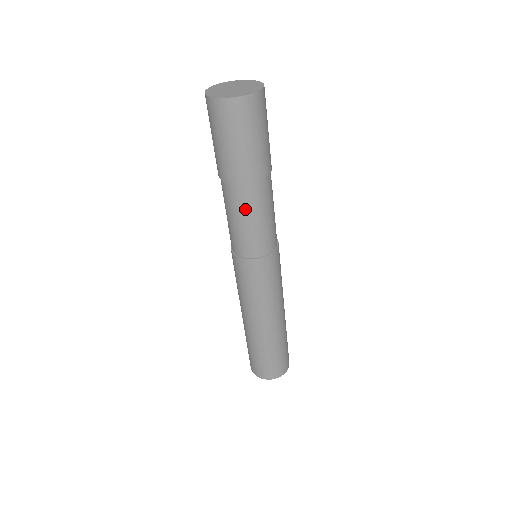
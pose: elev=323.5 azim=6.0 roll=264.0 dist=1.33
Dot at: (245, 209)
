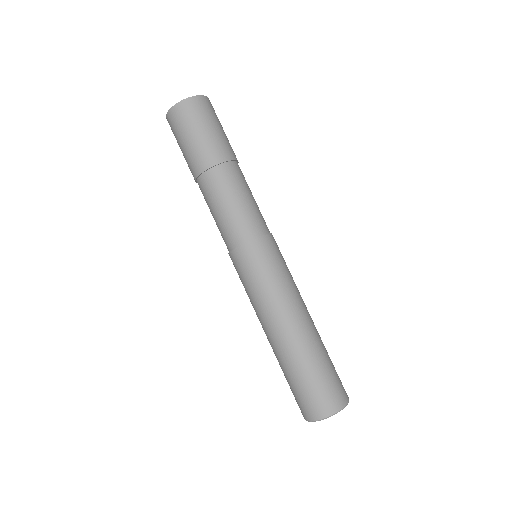
Dot at: (208, 201)
